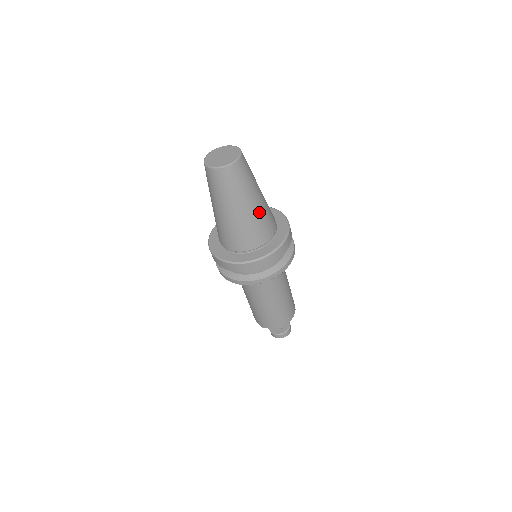
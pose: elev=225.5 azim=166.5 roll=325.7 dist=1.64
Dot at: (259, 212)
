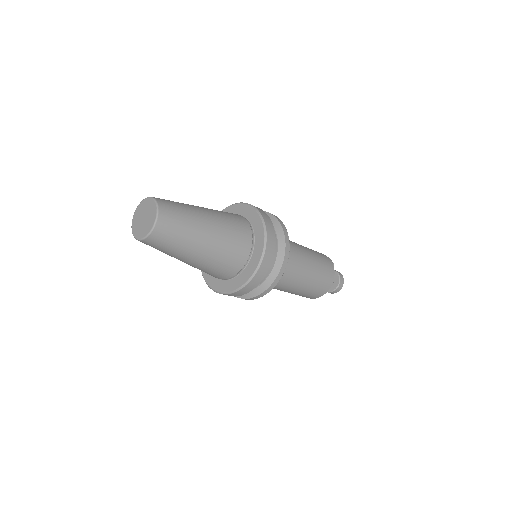
Dot at: (217, 247)
